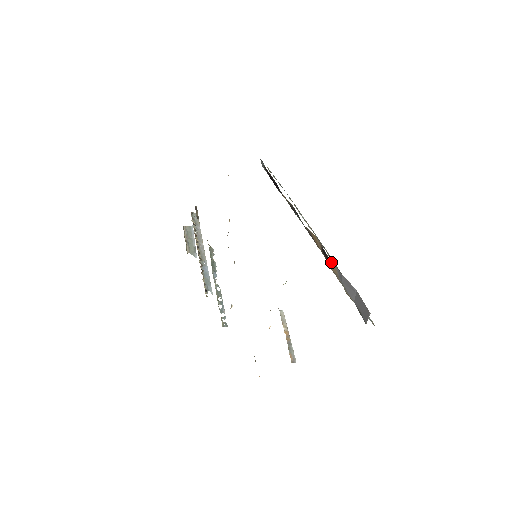
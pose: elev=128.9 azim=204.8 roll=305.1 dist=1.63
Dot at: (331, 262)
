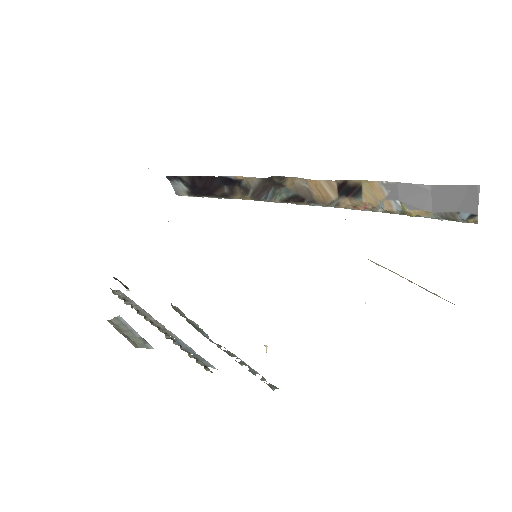
Dot at: (367, 185)
